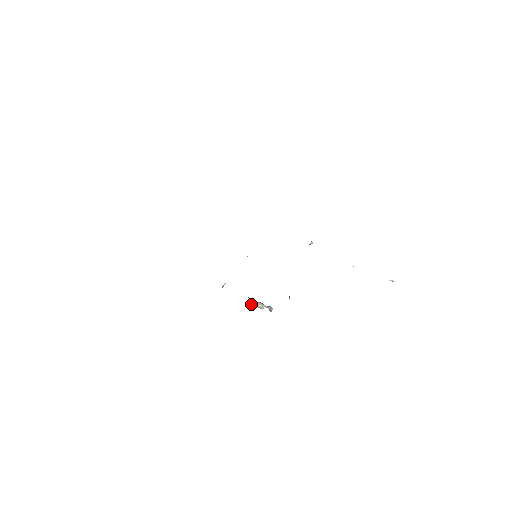
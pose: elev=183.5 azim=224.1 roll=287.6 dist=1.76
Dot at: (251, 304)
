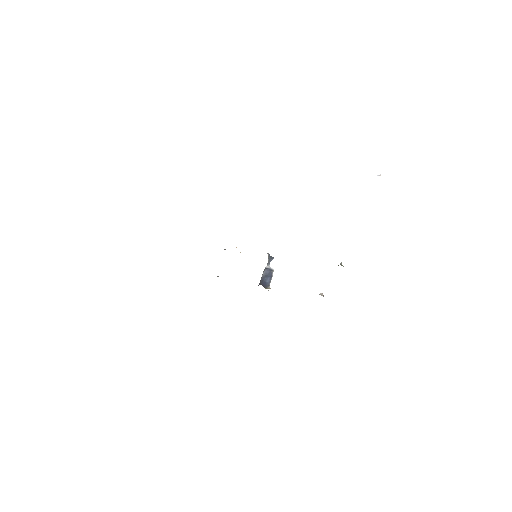
Dot at: occluded
